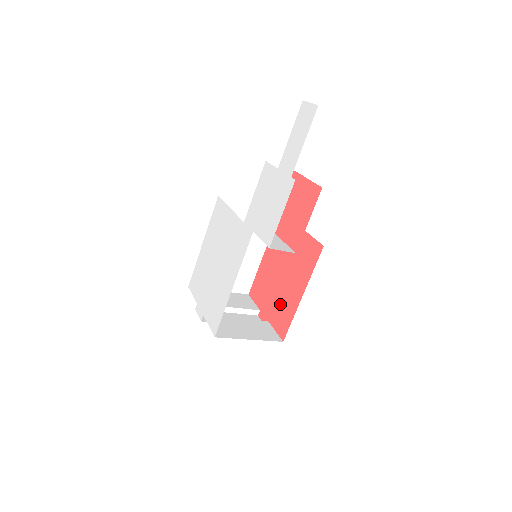
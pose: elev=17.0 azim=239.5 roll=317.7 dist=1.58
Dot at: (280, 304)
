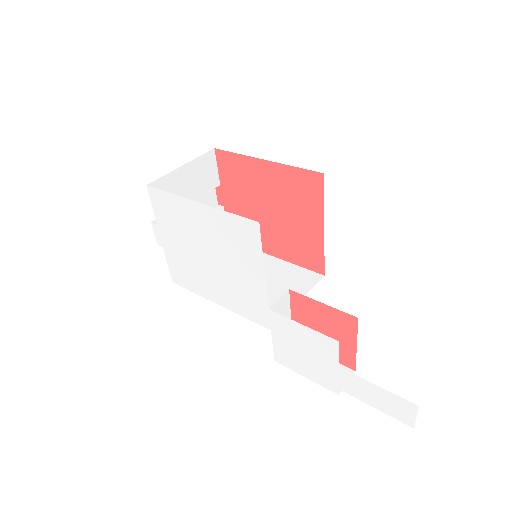
Dot at: occluded
